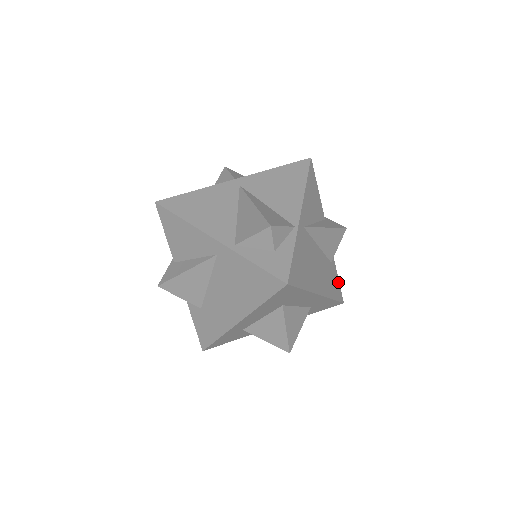
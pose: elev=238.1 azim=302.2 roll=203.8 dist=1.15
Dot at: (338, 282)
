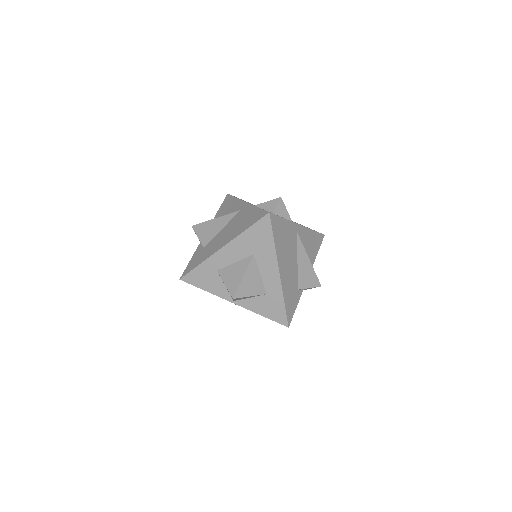
Dot at: (294, 310)
